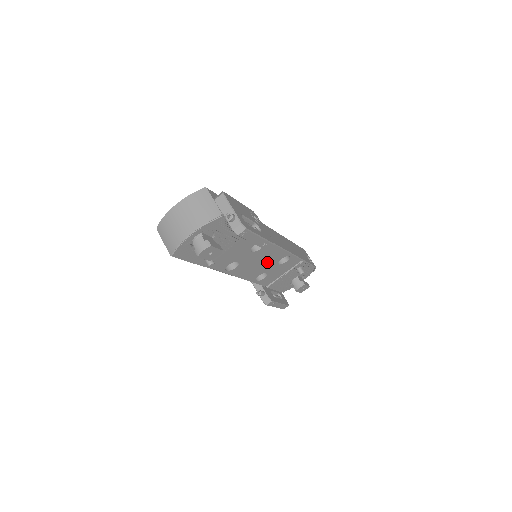
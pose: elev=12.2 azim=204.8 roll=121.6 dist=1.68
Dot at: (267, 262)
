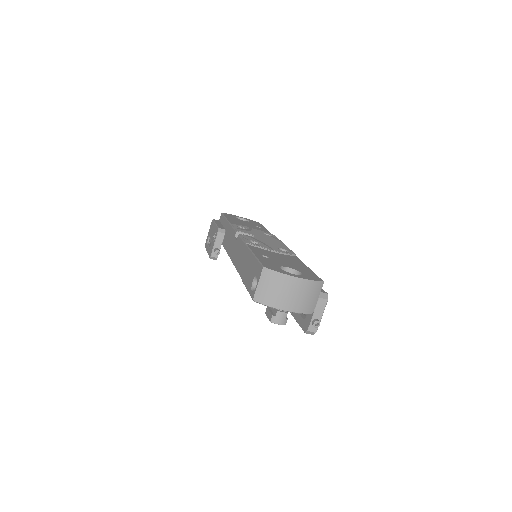
Dot at: occluded
